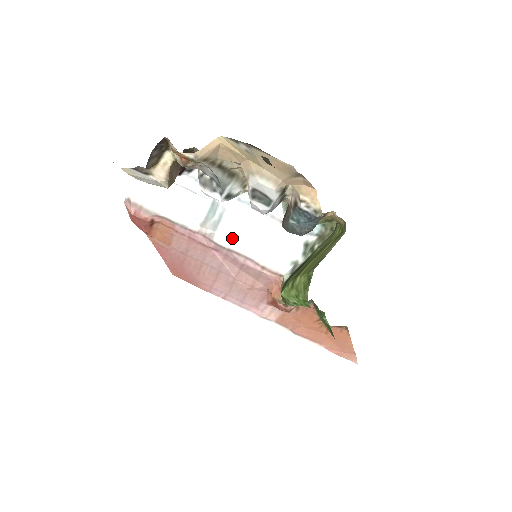
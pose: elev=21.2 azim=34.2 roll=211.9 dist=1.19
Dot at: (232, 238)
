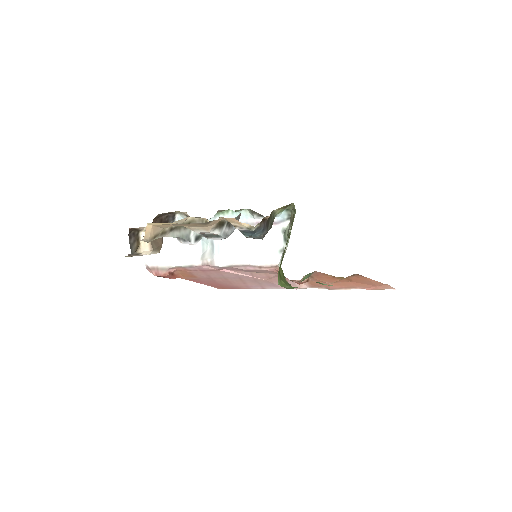
Dot at: (227, 257)
